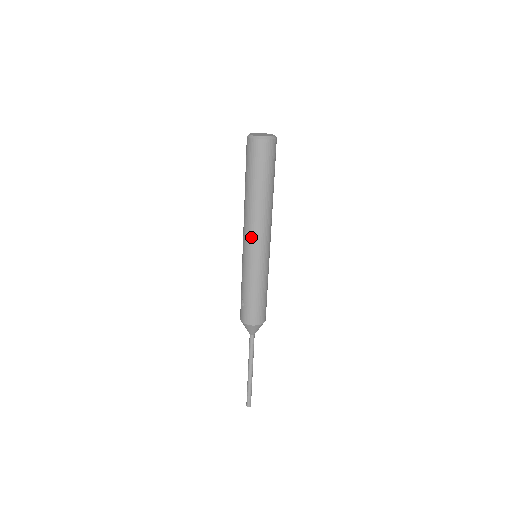
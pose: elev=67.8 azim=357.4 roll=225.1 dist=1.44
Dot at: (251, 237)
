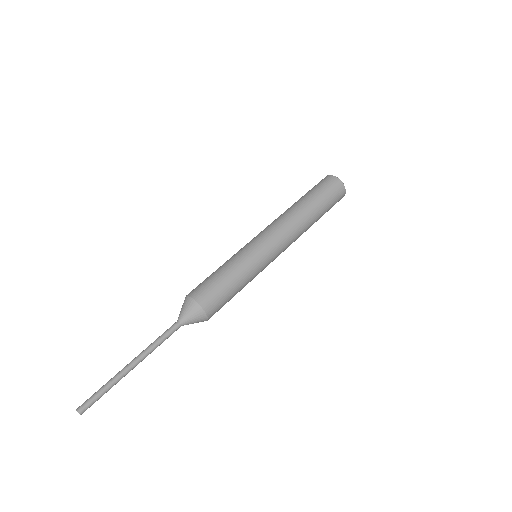
Dot at: occluded
